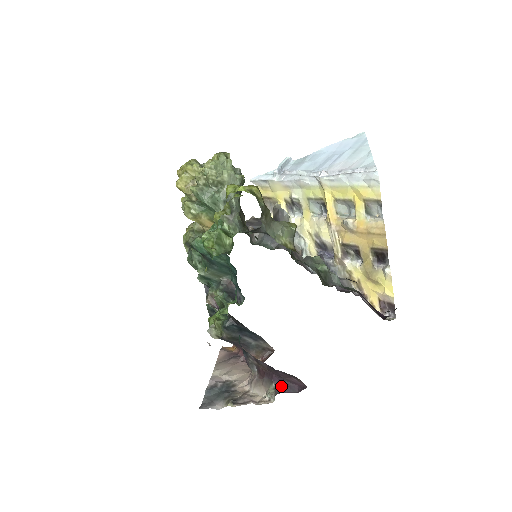
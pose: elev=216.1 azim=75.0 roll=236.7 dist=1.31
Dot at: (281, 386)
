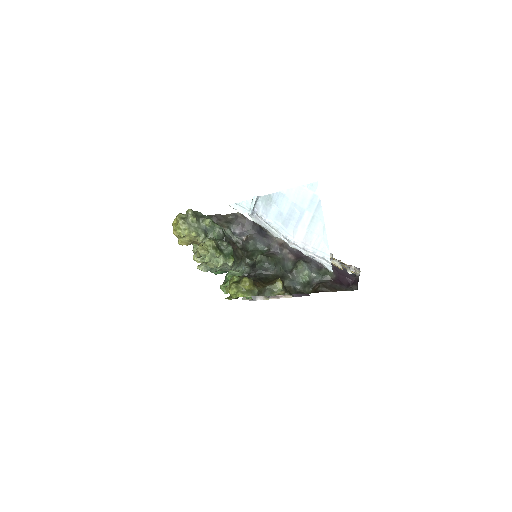
Dot at: occluded
